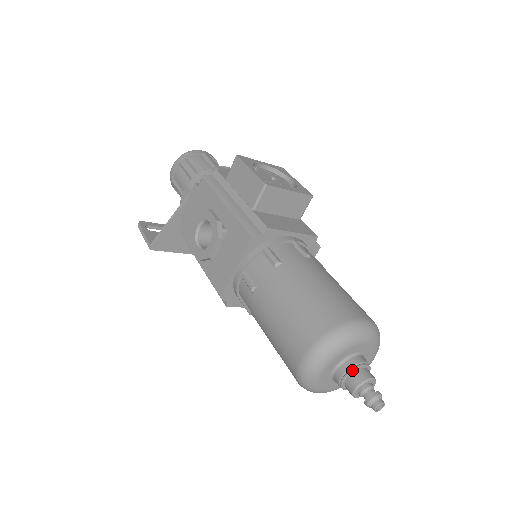
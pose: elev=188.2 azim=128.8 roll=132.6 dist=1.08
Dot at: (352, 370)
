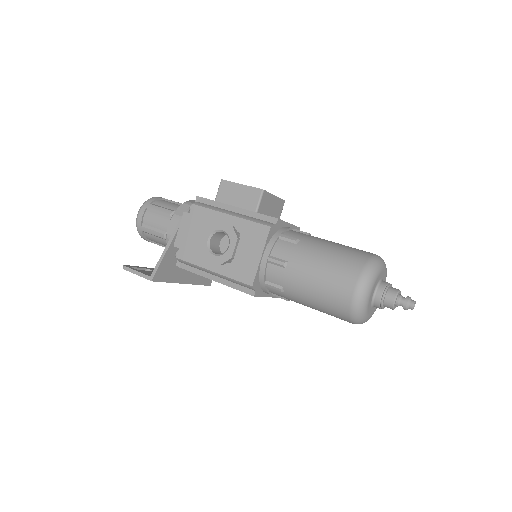
Dot at: (387, 288)
